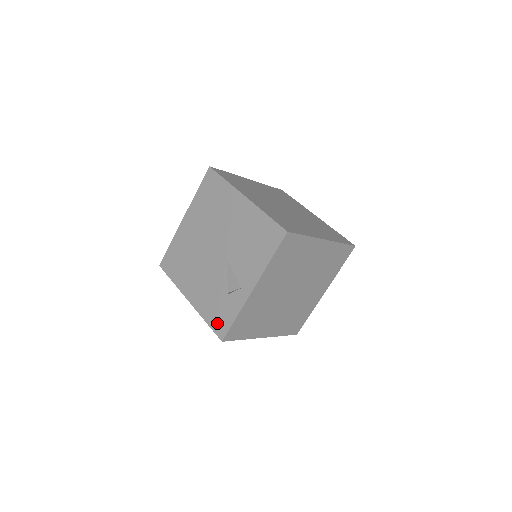
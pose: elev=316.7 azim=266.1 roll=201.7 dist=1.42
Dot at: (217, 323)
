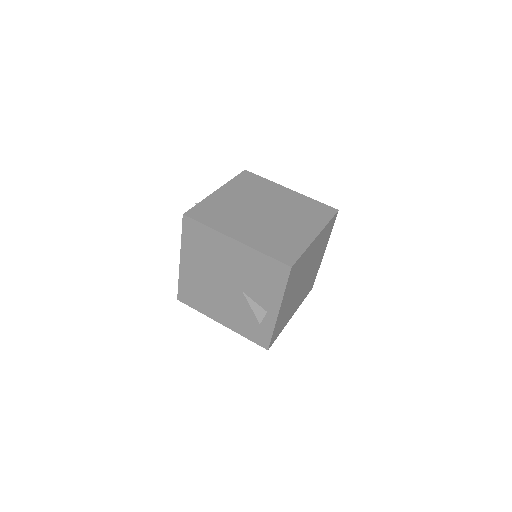
Dot at: (257, 338)
